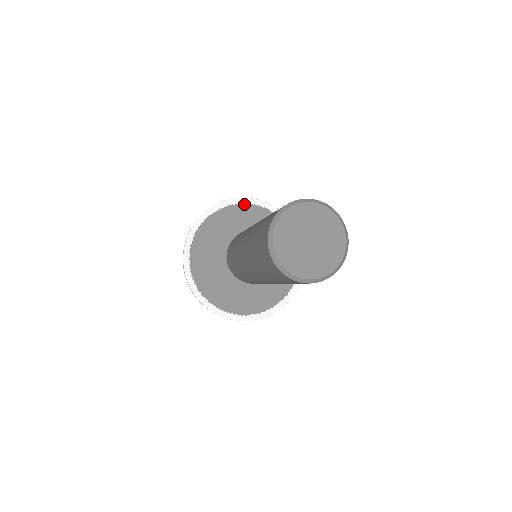
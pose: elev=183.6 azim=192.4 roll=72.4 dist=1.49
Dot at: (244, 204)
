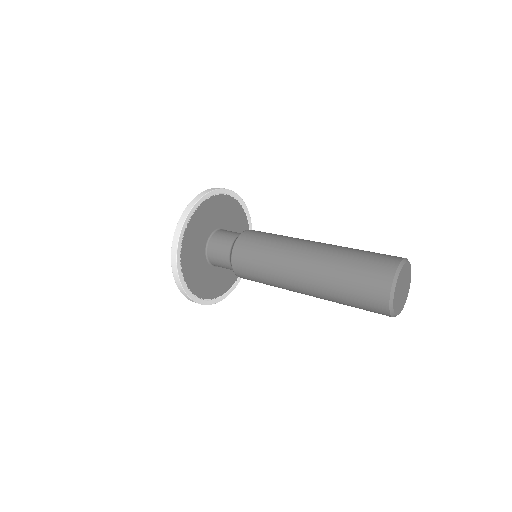
Dot at: (186, 230)
